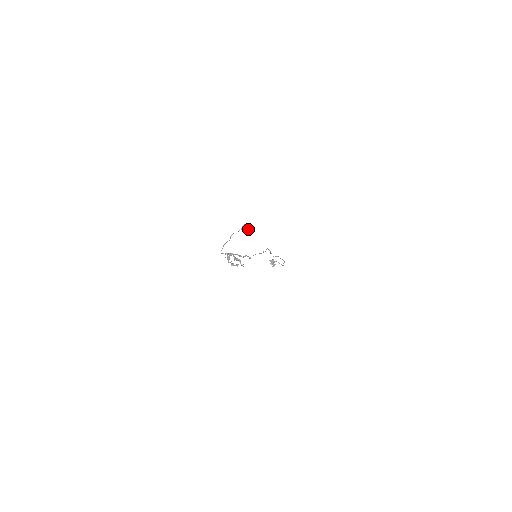
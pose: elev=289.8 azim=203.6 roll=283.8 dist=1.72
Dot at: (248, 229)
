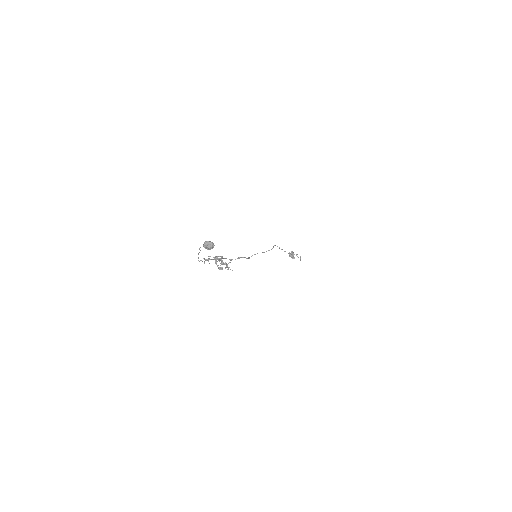
Dot at: (209, 246)
